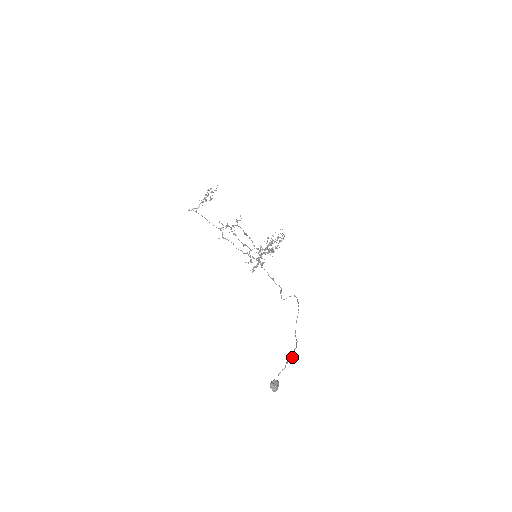
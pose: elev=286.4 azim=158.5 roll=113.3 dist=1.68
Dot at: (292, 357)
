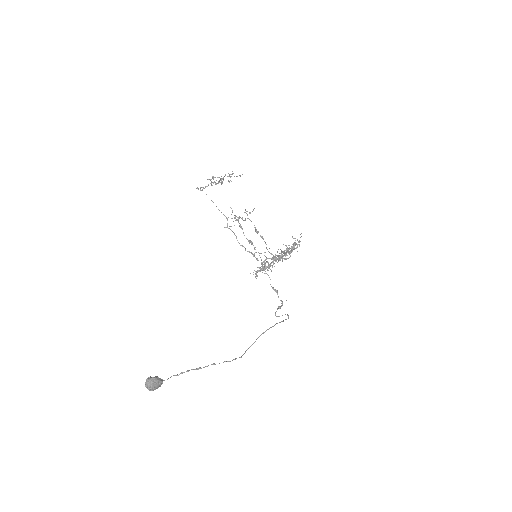
Dot at: occluded
